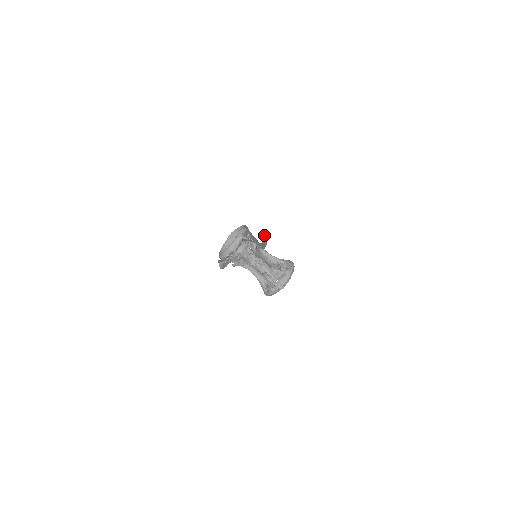
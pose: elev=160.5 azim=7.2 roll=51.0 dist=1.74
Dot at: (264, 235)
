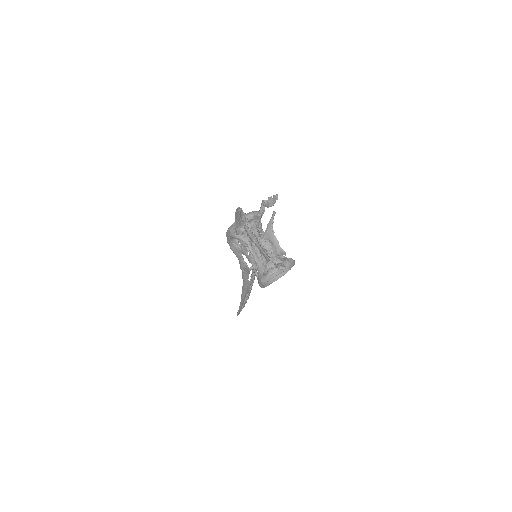
Dot at: occluded
